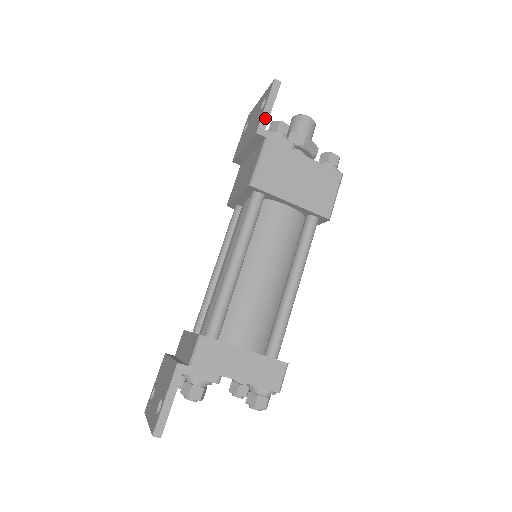
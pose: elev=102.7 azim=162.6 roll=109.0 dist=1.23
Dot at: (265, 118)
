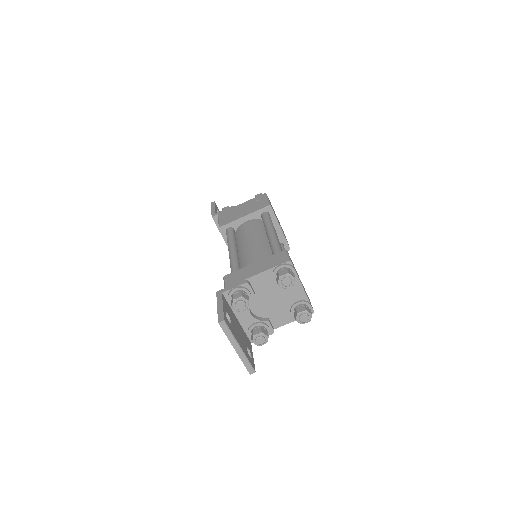
Dot at: (213, 212)
